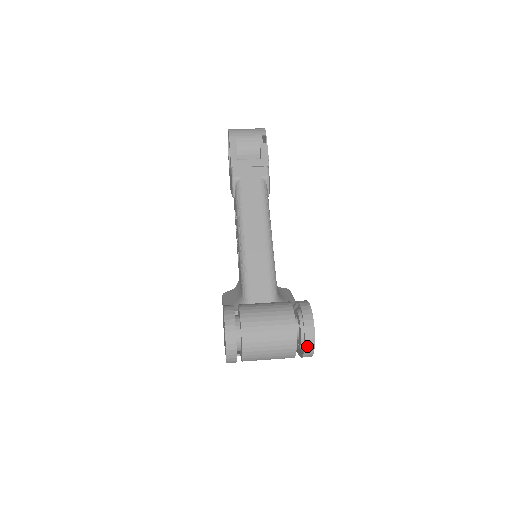
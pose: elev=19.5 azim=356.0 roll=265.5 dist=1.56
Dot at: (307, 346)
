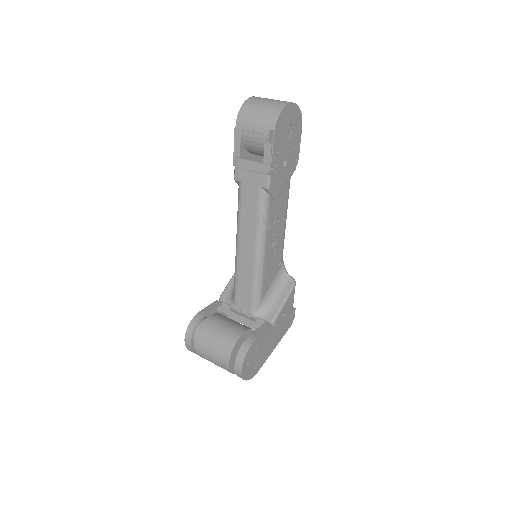
Dot at: (240, 377)
